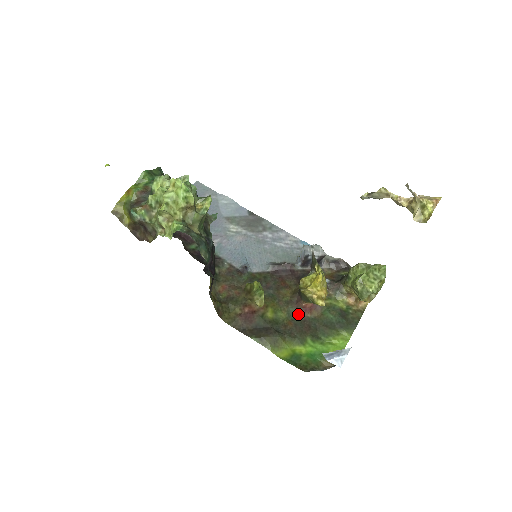
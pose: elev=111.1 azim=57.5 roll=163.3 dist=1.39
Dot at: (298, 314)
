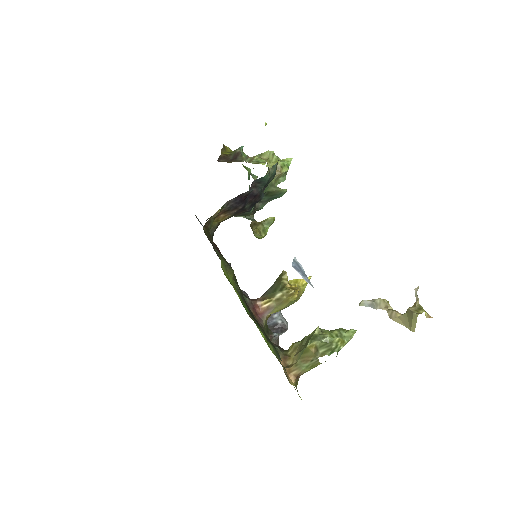
Dot at: (247, 300)
